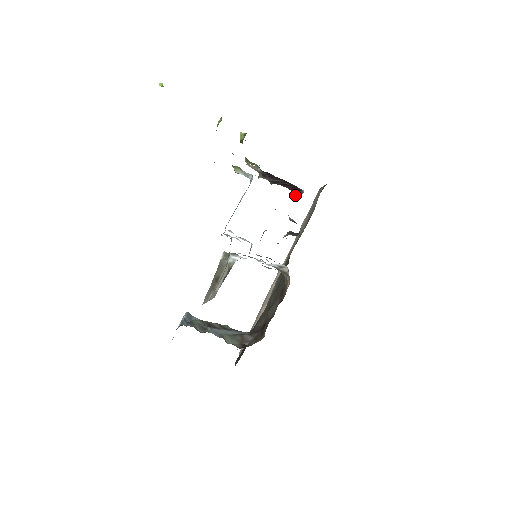
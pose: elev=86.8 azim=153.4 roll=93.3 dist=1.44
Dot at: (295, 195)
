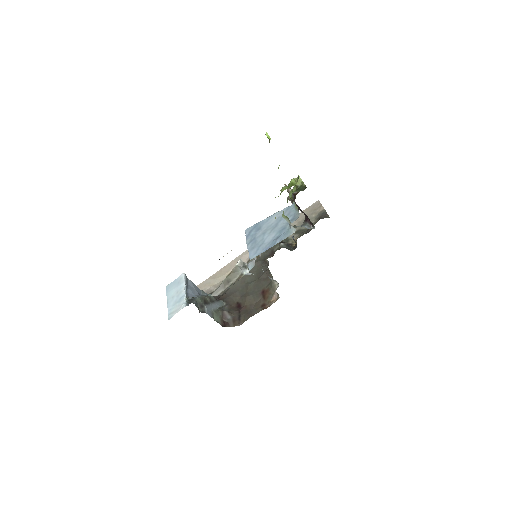
Dot at: (307, 225)
